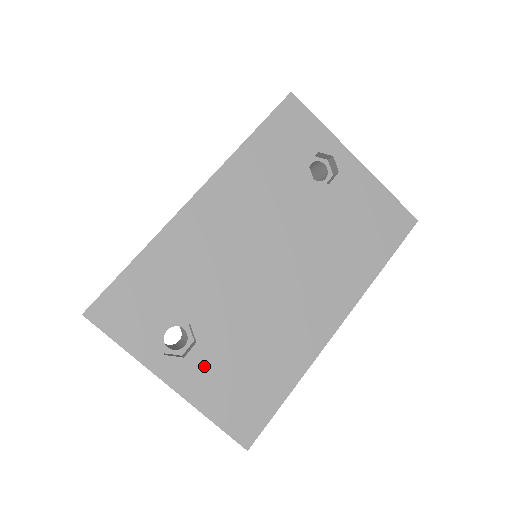
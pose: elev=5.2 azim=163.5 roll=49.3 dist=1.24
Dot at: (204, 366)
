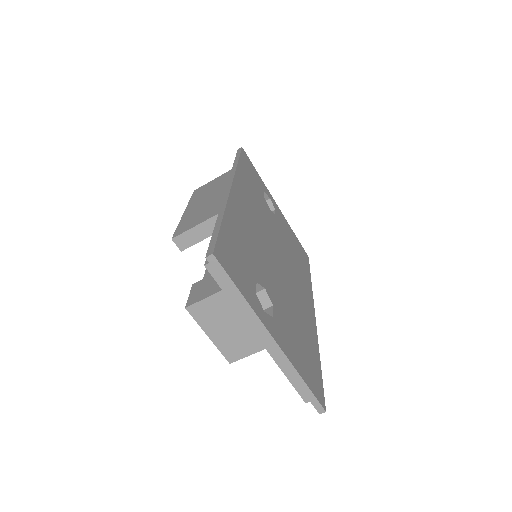
Dot at: (283, 328)
